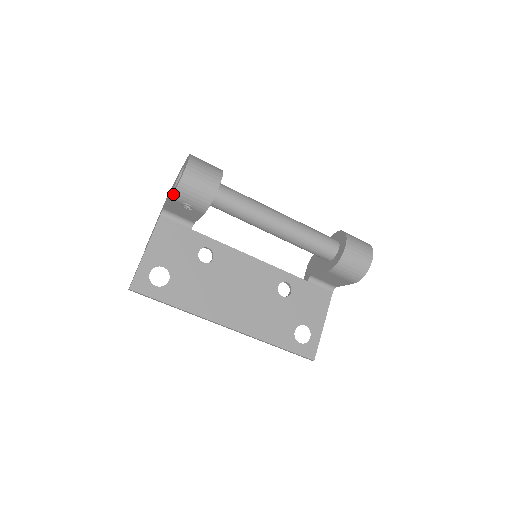
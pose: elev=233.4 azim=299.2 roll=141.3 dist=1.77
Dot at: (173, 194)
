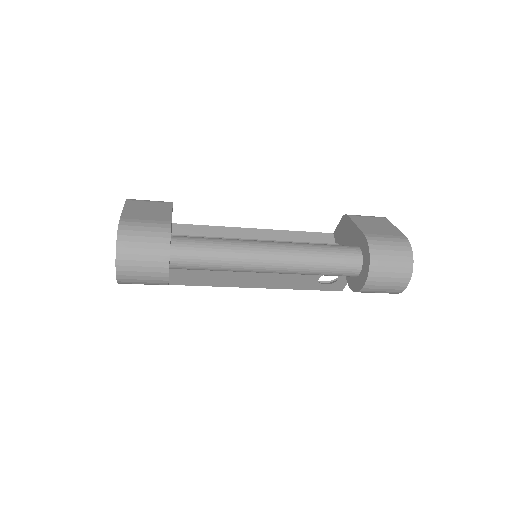
Dot at: occluded
